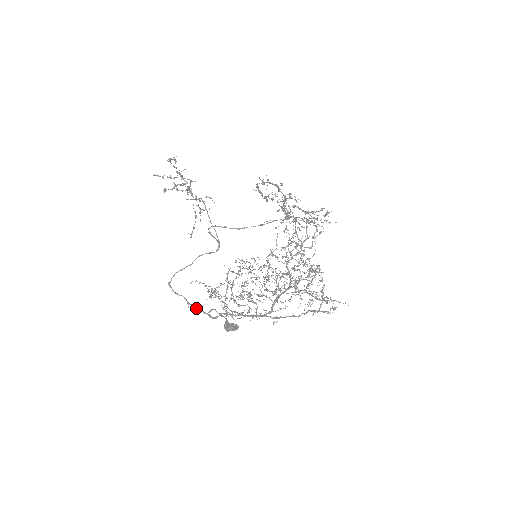
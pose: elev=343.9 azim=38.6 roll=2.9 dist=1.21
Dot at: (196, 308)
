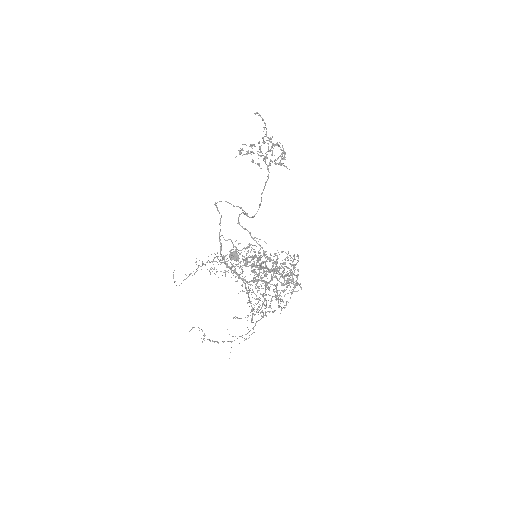
Dot at: (219, 233)
